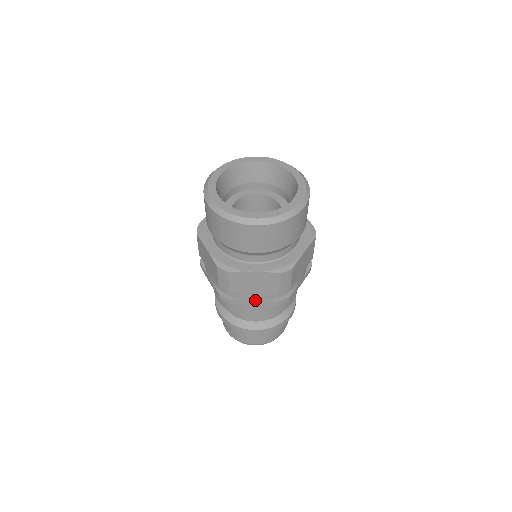
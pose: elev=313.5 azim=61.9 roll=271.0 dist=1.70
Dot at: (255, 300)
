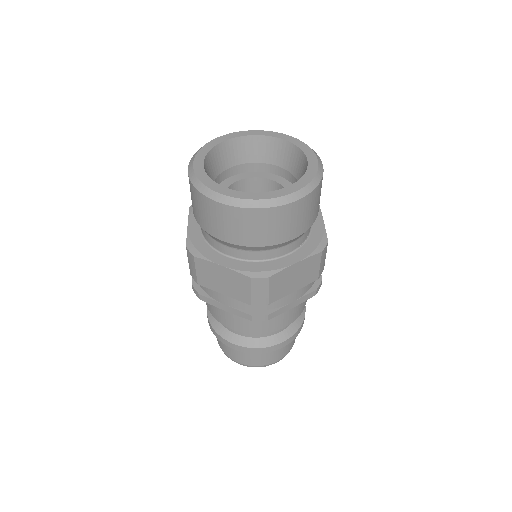
Dot at: (226, 304)
